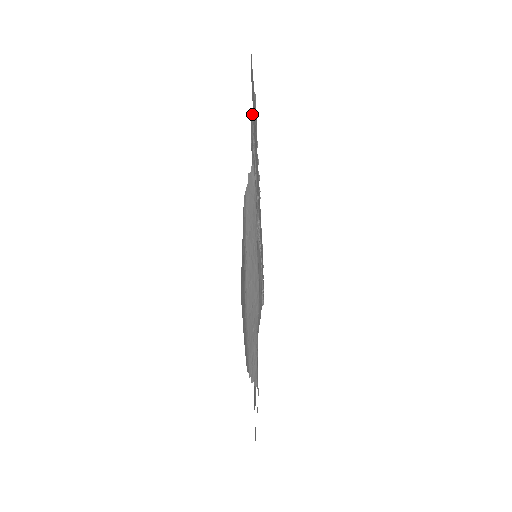
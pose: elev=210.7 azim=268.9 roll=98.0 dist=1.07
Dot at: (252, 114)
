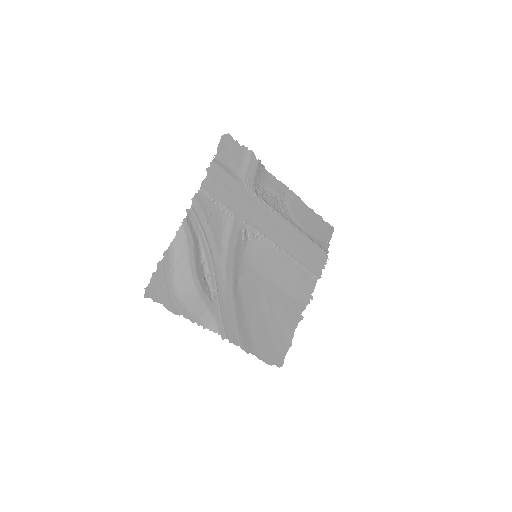
Dot at: (201, 189)
